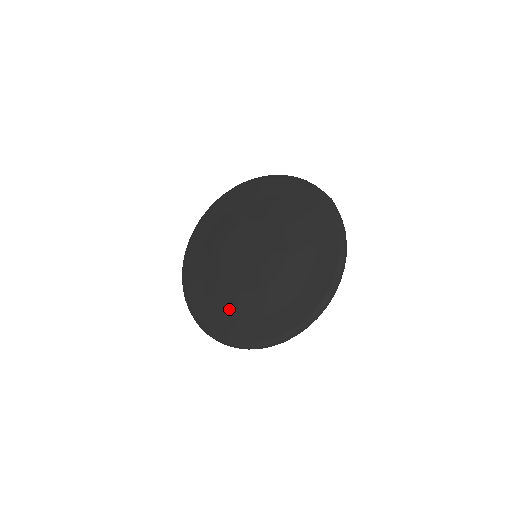
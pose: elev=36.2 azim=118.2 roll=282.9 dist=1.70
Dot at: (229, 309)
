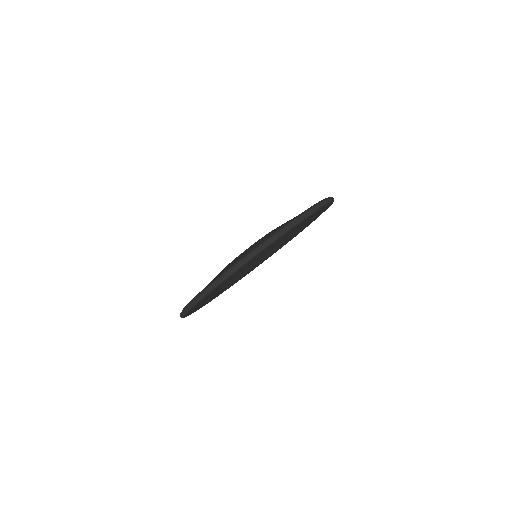
Dot at: occluded
